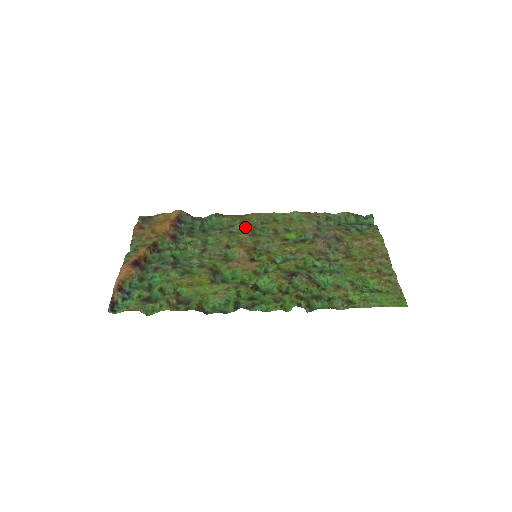
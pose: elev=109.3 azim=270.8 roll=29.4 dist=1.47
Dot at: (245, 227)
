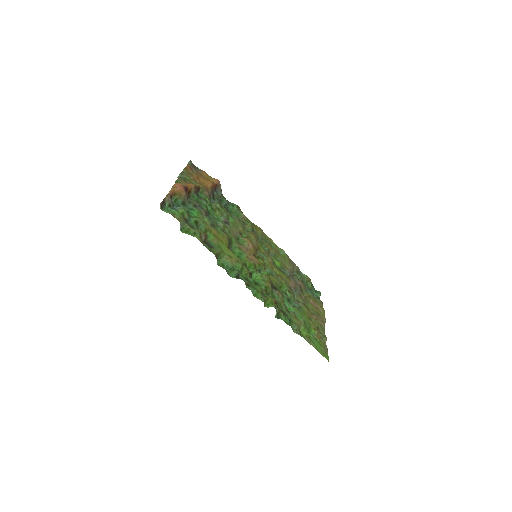
Dot at: (254, 232)
